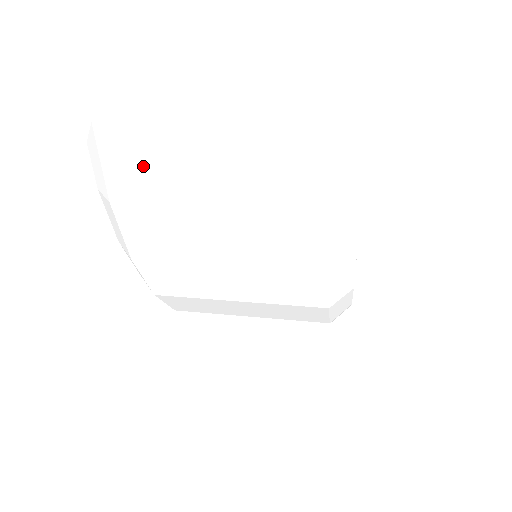
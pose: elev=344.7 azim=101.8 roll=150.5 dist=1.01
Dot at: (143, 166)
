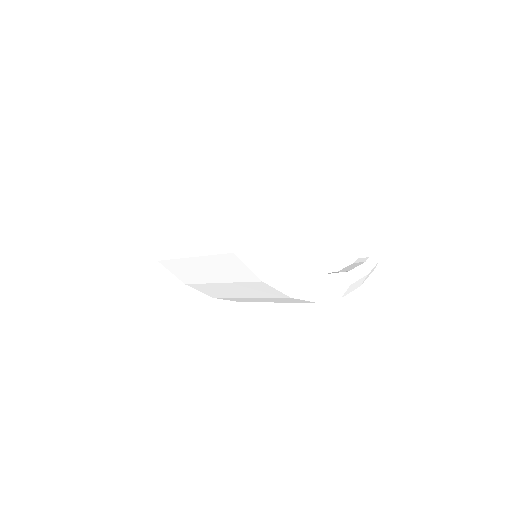
Dot at: (136, 206)
